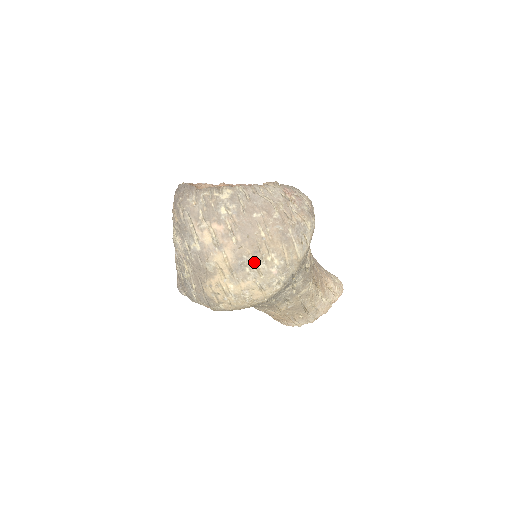
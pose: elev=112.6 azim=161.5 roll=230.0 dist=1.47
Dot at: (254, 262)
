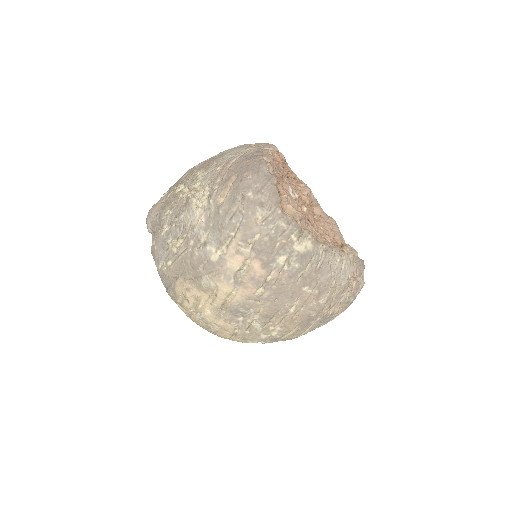
Dot at: (255, 319)
